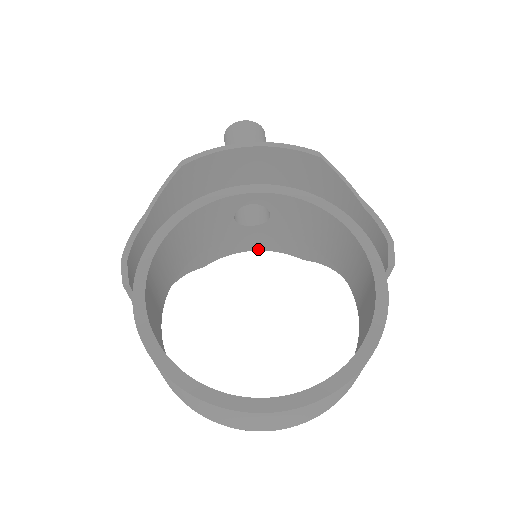
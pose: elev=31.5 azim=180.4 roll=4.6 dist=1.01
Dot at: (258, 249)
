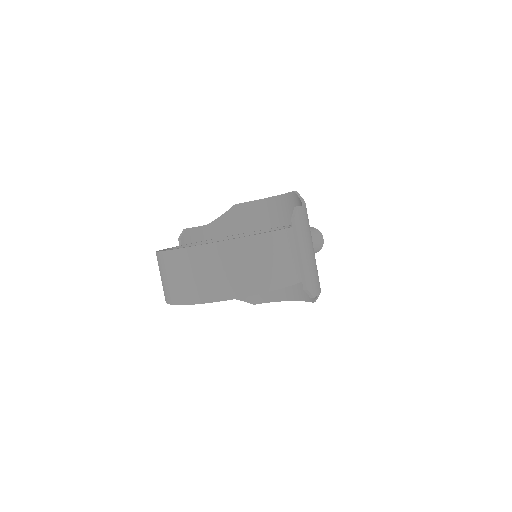
Dot at: (291, 299)
